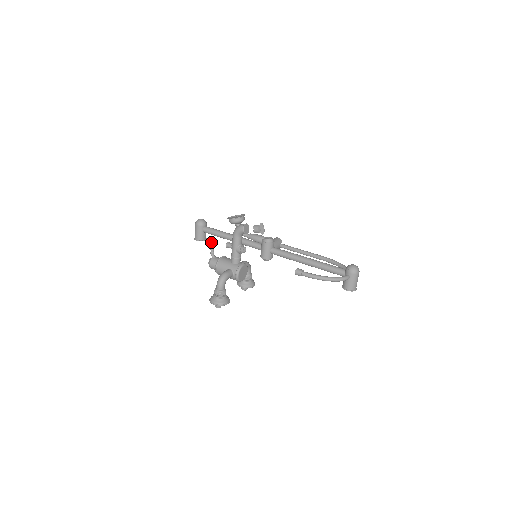
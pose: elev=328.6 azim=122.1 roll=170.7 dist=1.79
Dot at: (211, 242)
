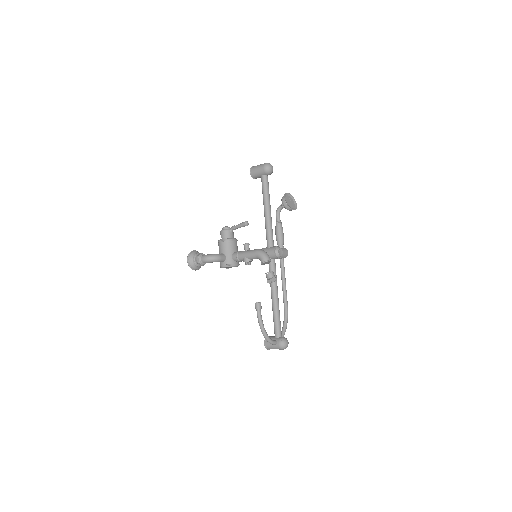
Dot at: (242, 225)
